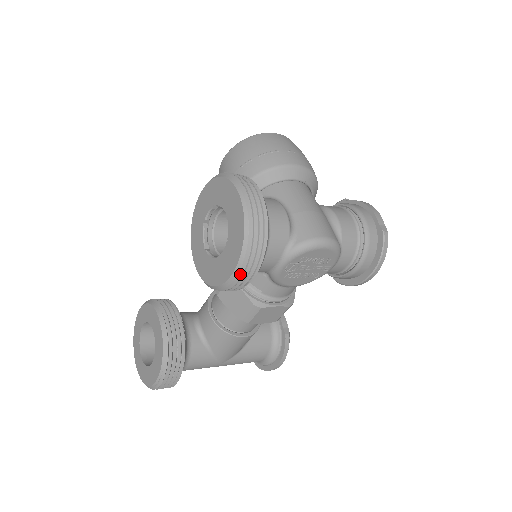
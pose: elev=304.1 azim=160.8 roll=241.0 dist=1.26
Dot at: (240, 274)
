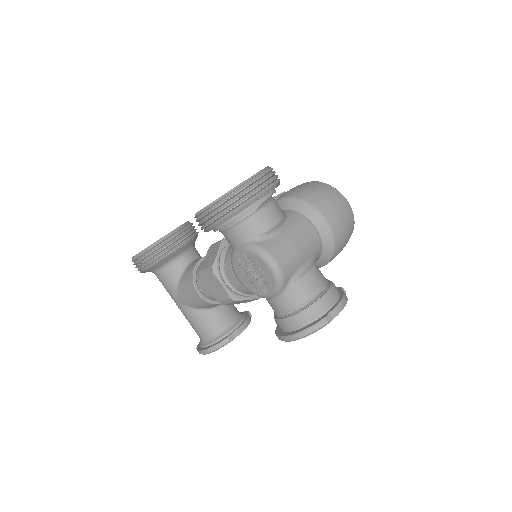
Dot at: (205, 213)
